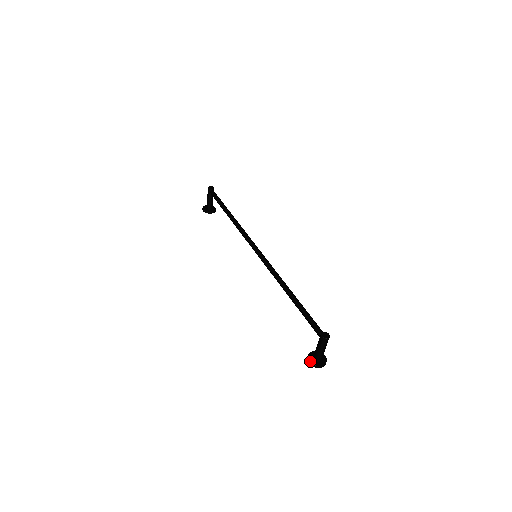
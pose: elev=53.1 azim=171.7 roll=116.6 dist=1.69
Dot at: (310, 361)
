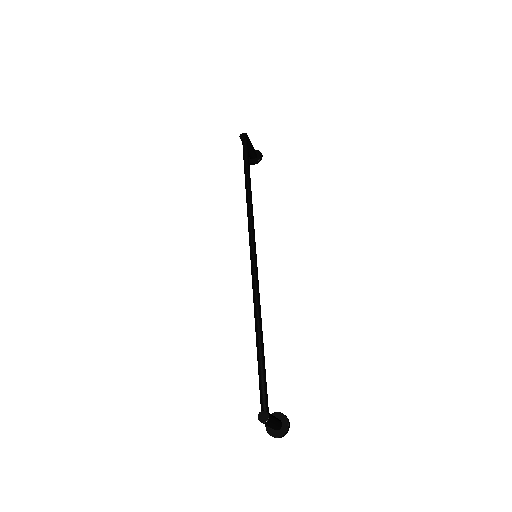
Dot at: (266, 427)
